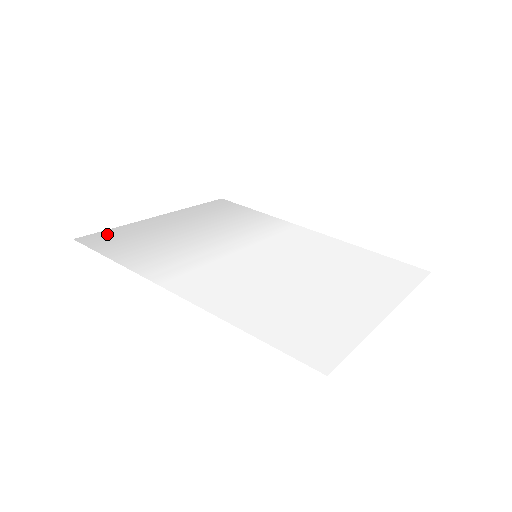
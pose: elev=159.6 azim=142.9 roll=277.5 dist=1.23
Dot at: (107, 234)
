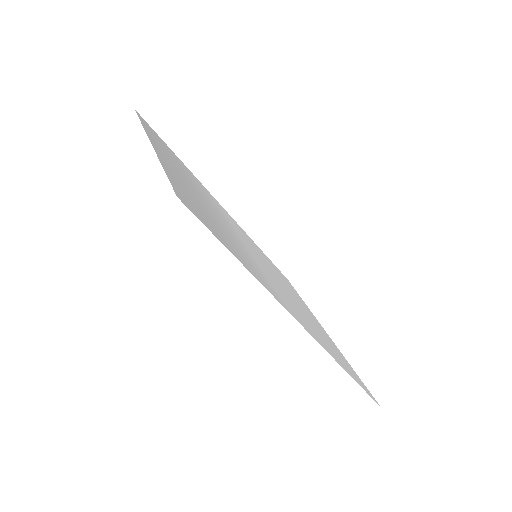
Dot at: (179, 188)
